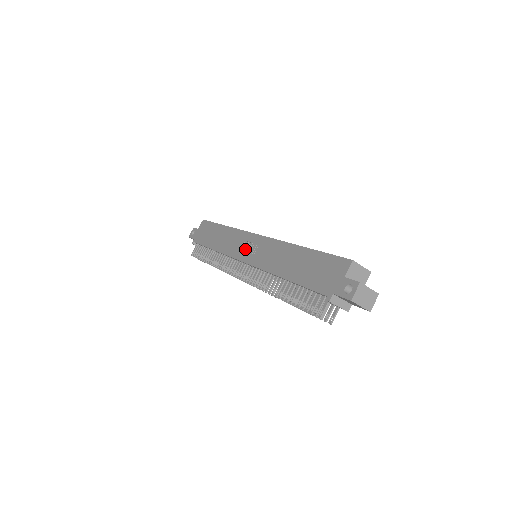
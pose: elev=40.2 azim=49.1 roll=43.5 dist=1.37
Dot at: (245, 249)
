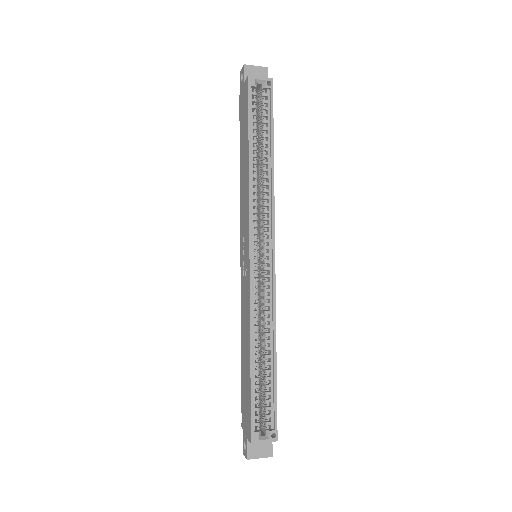
Dot at: (243, 247)
